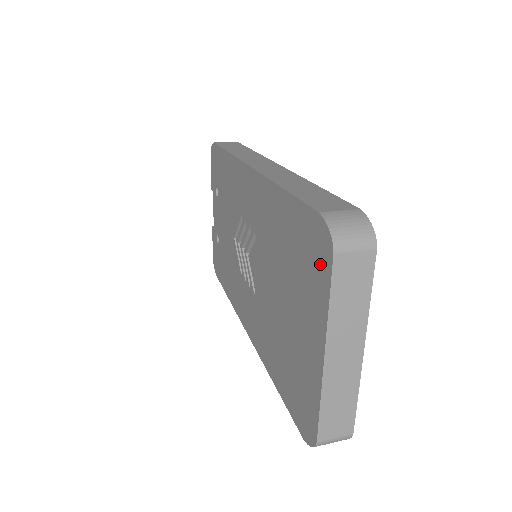
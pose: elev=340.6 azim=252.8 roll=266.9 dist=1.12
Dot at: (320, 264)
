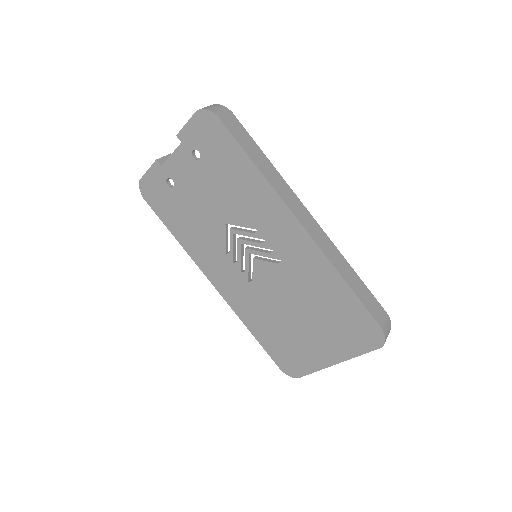
Dot at: (364, 341)
